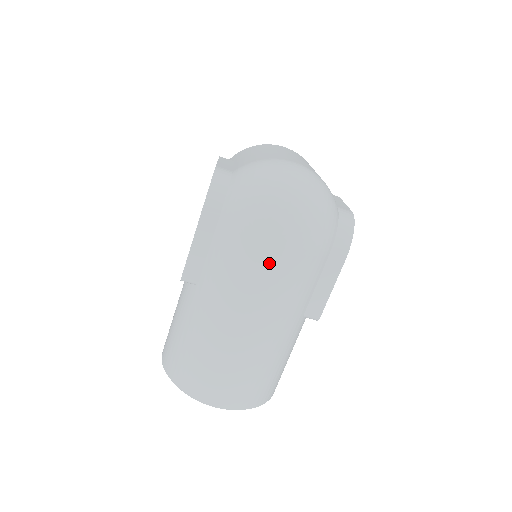
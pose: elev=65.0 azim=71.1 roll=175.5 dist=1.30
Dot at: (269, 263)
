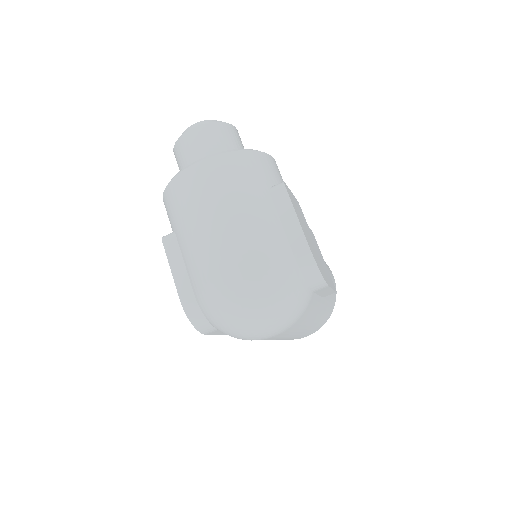
Dot at: (276, 337)
